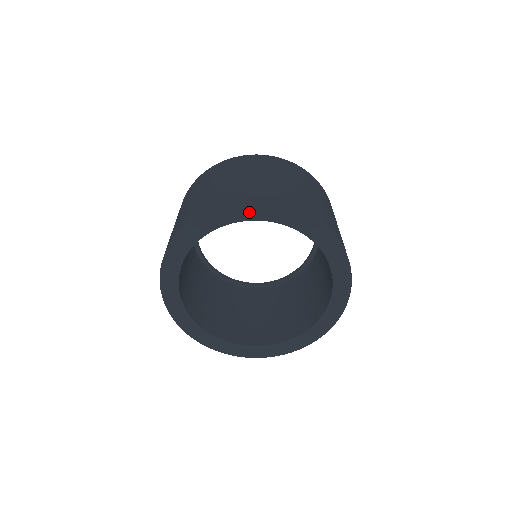
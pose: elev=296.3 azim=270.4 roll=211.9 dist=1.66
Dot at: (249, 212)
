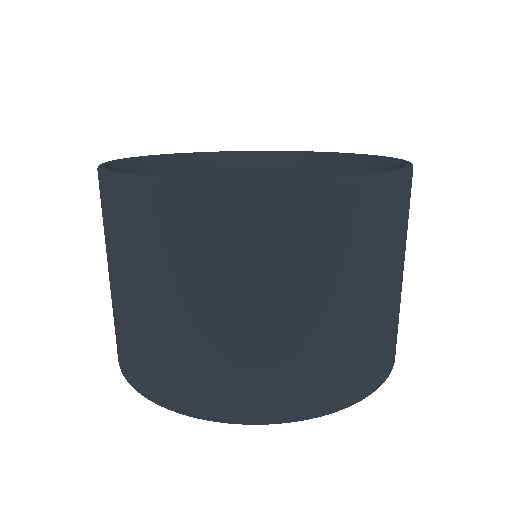
Dot at: occluded
